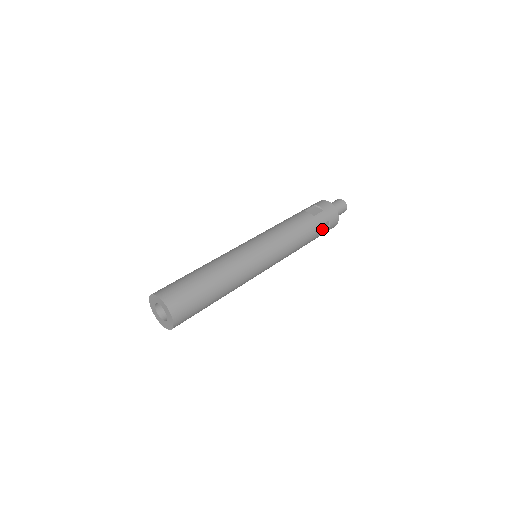
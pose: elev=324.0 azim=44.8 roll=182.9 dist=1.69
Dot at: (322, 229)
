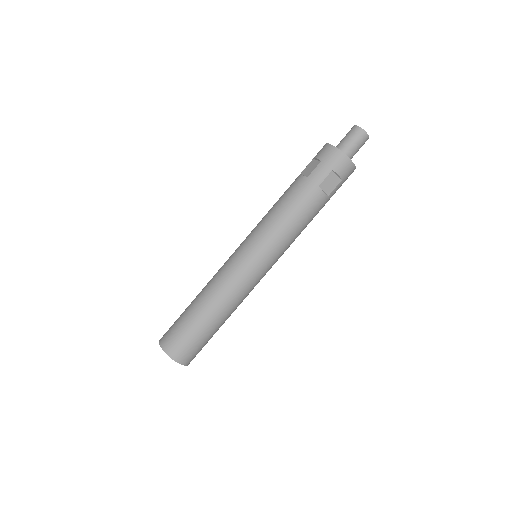
Dot at: occluded
